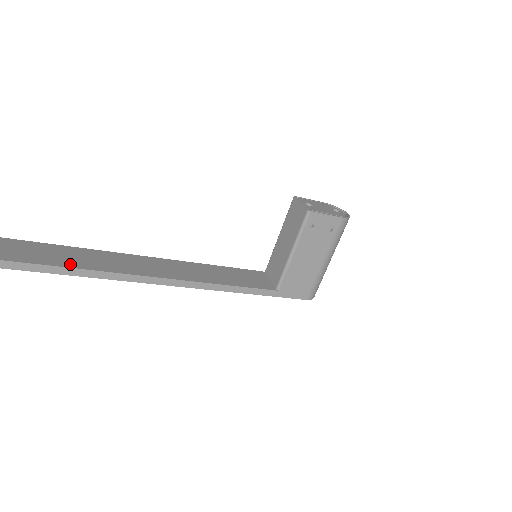
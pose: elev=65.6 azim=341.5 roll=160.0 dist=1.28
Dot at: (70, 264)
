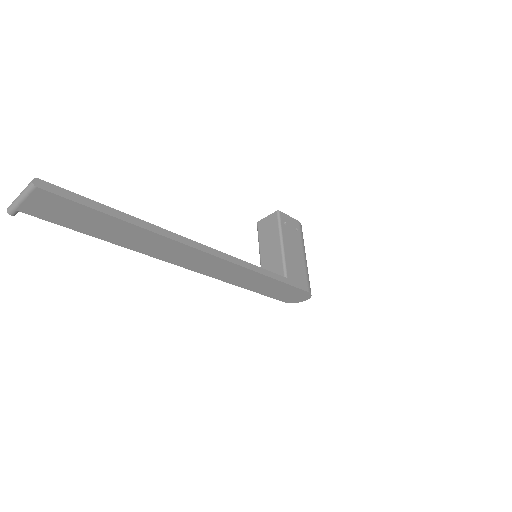
Dot at: occluded
